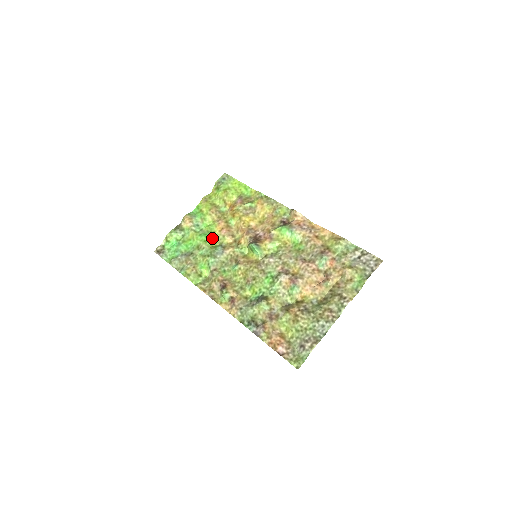
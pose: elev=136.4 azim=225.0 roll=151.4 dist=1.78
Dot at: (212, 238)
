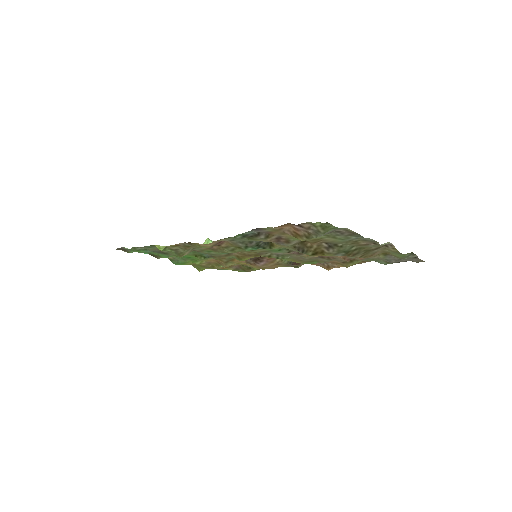
Dot at: occluded
